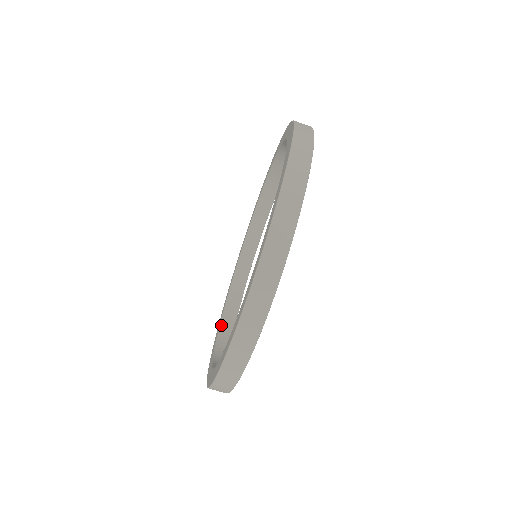
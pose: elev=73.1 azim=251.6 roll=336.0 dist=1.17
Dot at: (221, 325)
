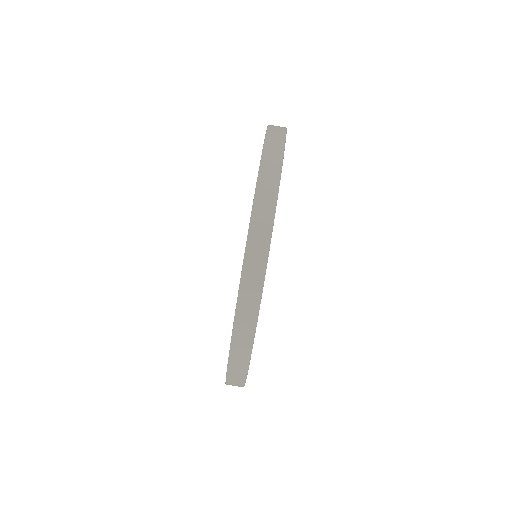
Dot at: occluded
